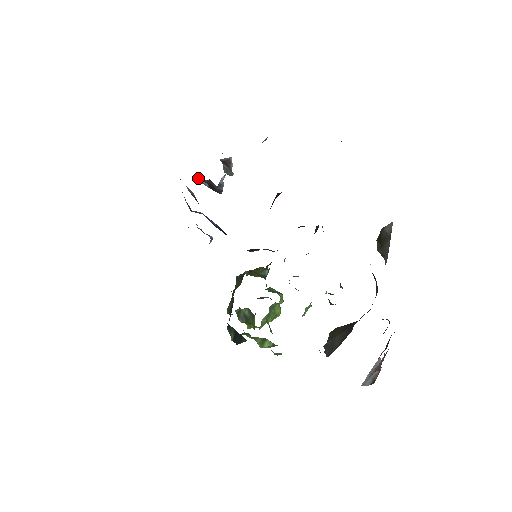
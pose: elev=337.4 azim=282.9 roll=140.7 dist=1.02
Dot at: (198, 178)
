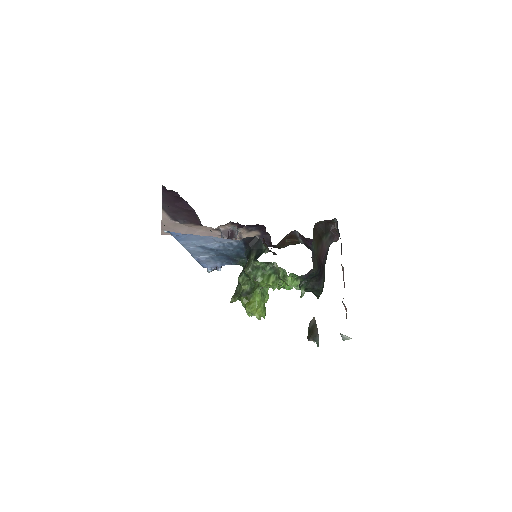
Dot at: (222, 236)
